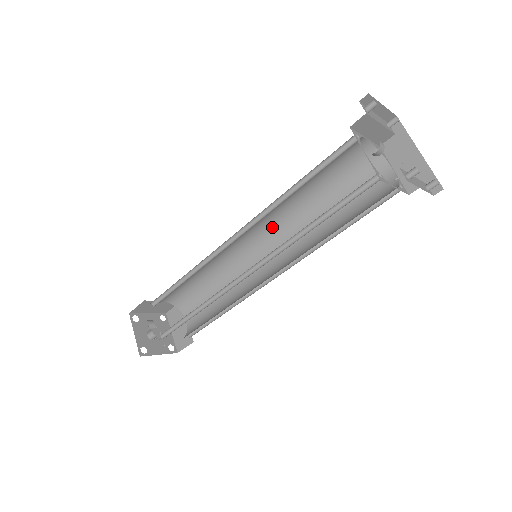
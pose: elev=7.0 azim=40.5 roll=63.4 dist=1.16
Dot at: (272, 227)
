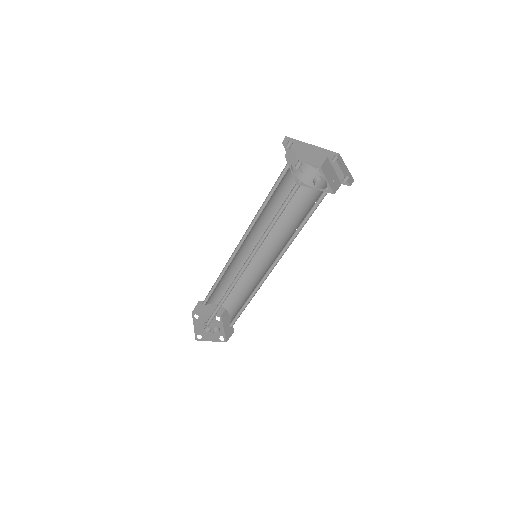
Dot at: occluded
